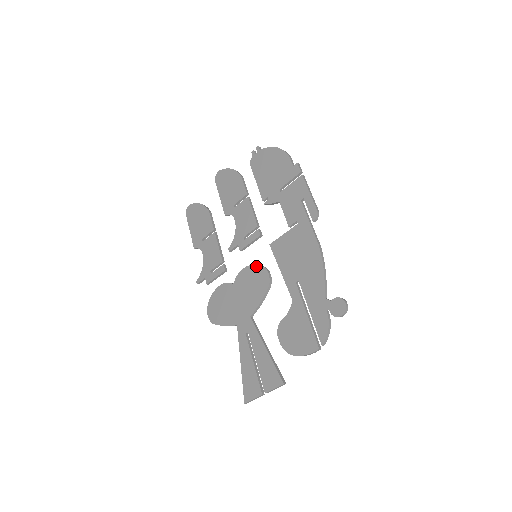
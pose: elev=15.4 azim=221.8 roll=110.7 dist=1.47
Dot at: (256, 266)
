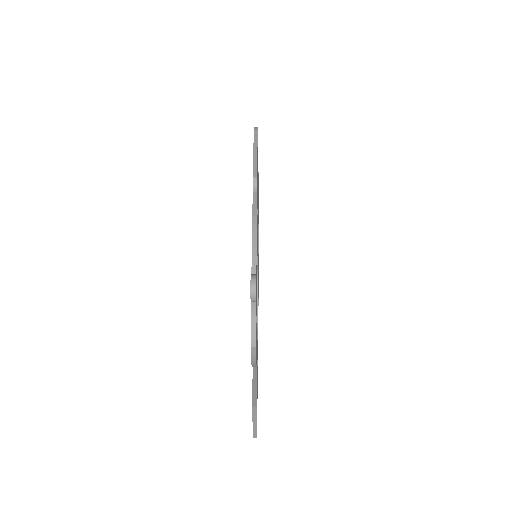
Dot at: occluded
